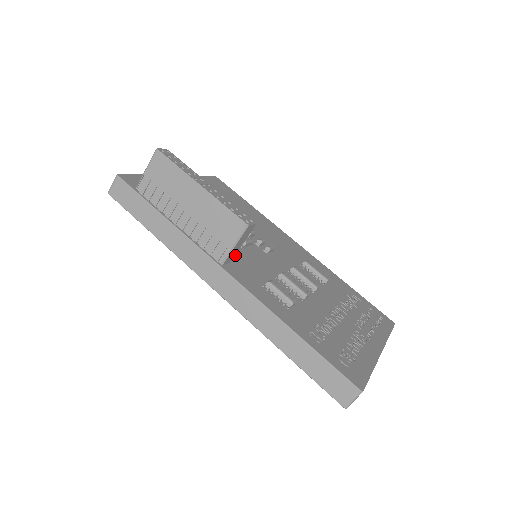
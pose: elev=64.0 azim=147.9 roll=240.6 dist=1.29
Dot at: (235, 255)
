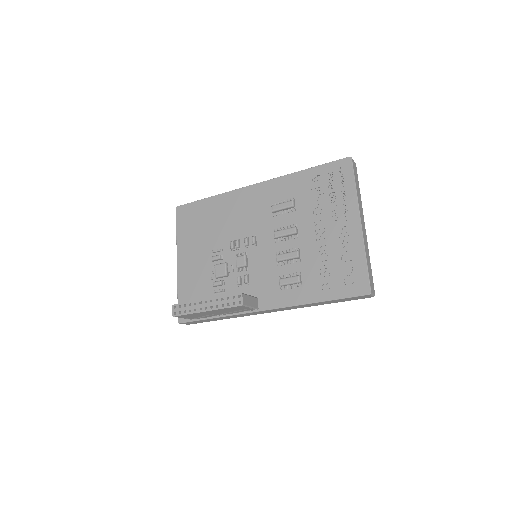
Dot at: (253, 285)
